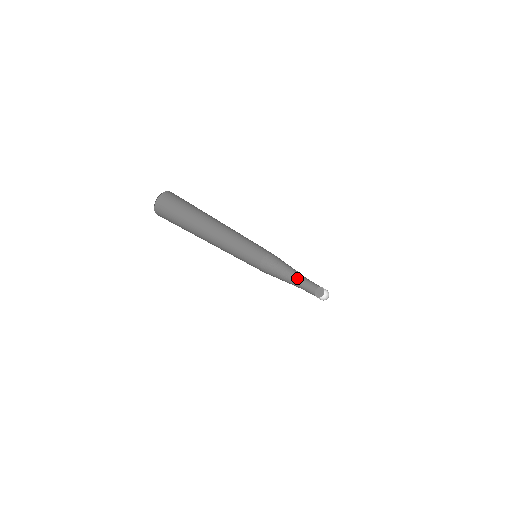
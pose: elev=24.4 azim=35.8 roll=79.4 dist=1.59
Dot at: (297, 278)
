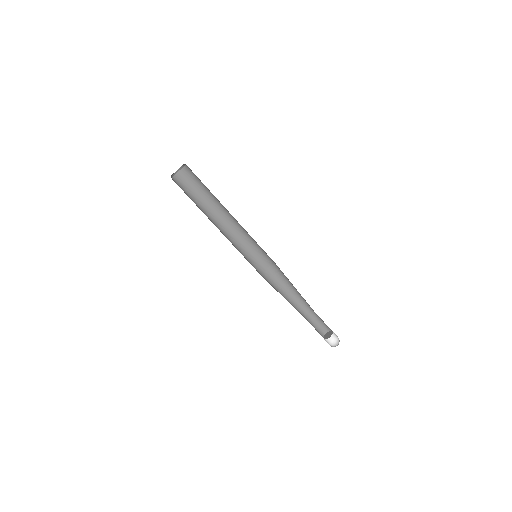
Dot at: (301, 311)
